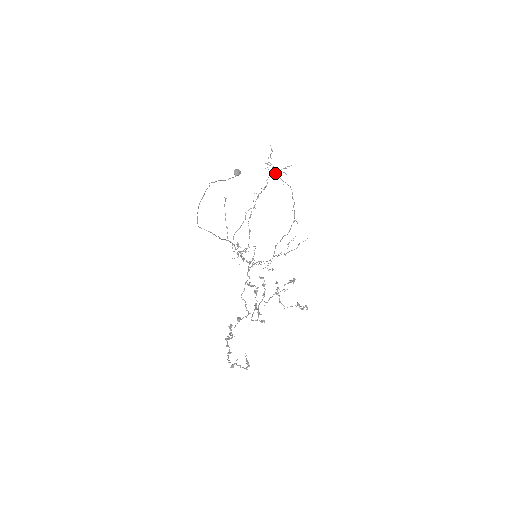
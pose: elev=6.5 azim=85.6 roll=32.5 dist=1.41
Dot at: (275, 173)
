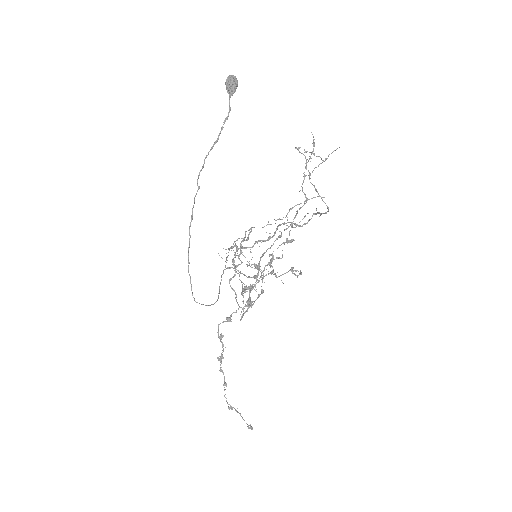
Dot at: (309, 177)
